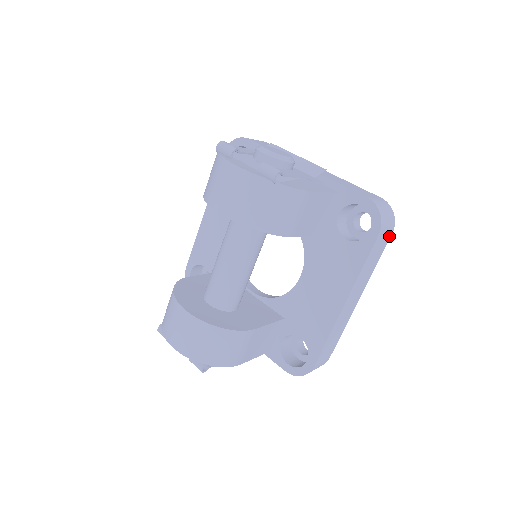
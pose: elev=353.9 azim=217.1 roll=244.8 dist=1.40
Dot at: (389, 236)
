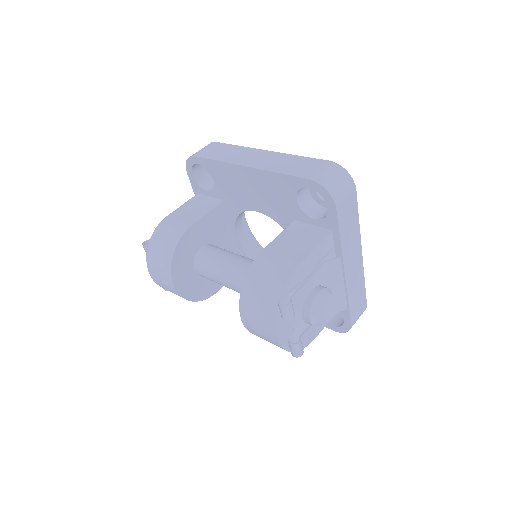
Dot at: occluded
